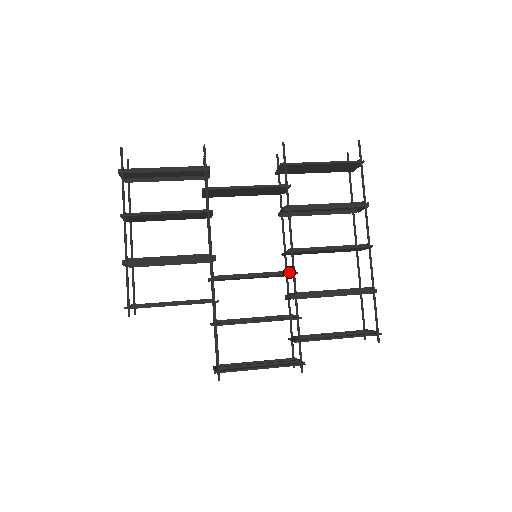
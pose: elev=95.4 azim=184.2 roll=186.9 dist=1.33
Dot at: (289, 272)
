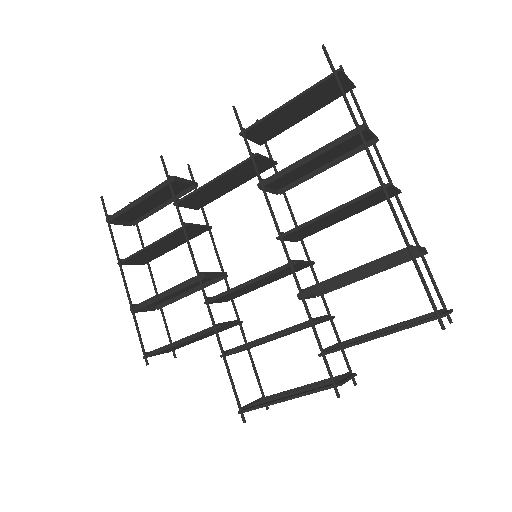
Dot at: occluded
